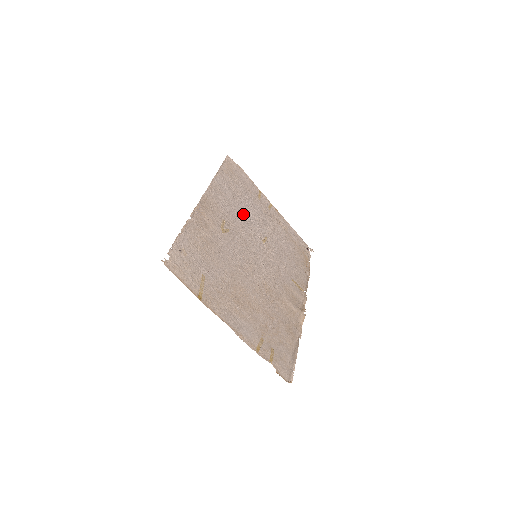
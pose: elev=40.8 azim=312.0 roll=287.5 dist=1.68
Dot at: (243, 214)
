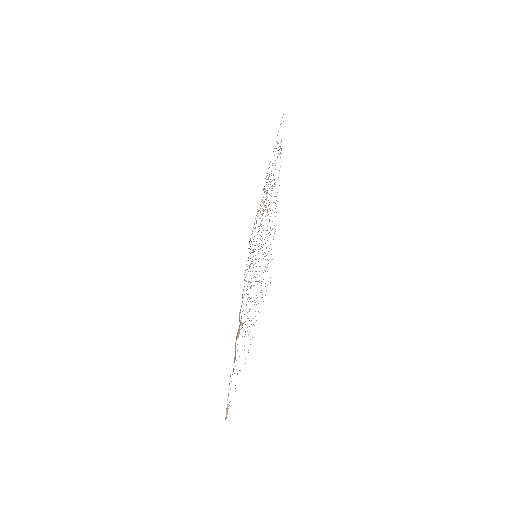
Dot at: (267, 197)
